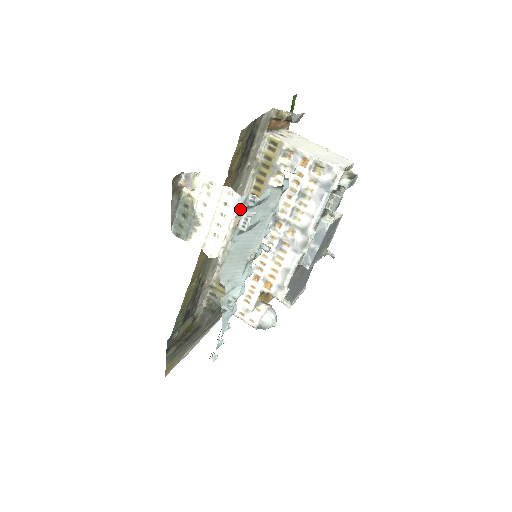
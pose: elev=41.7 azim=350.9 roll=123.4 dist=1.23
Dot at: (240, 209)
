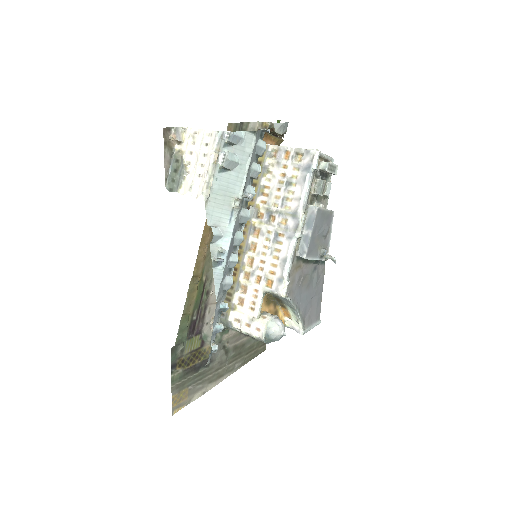
Dot at: (218, 144)
